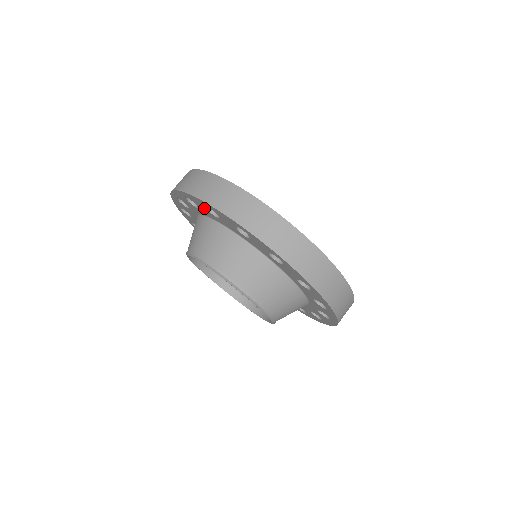
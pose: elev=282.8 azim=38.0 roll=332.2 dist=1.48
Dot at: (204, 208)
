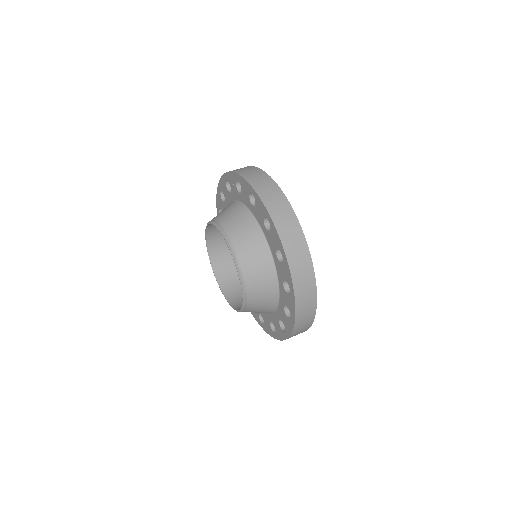
Dot at: (235, 186)
